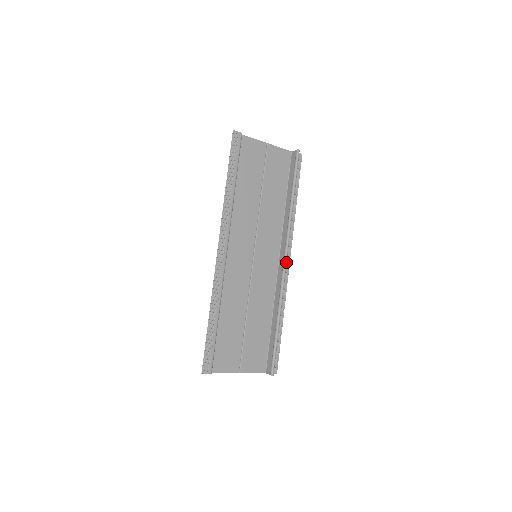
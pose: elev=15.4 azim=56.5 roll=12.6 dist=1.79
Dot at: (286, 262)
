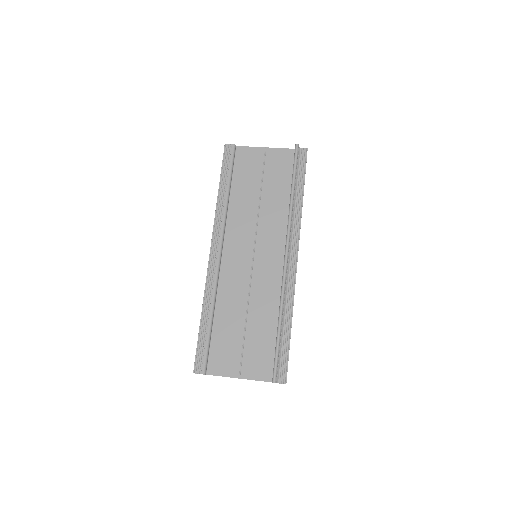
Dot at: (286, 258)
